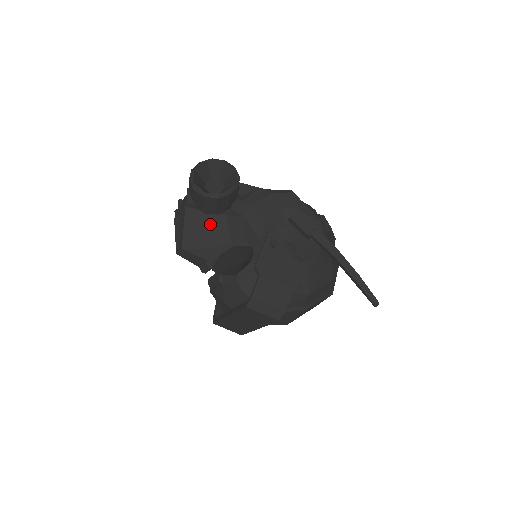
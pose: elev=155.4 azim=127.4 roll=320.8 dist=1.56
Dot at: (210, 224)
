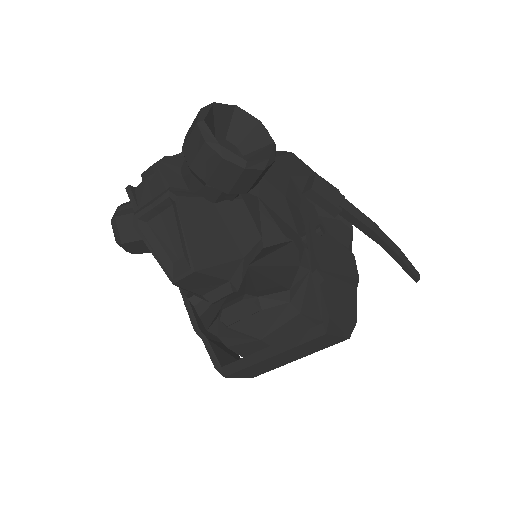
Dot at: (224, 218)
